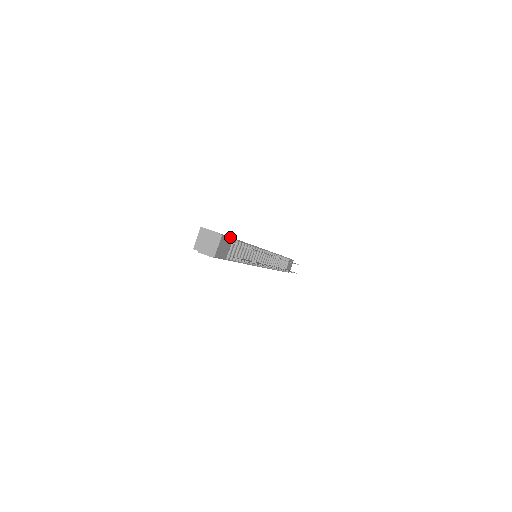
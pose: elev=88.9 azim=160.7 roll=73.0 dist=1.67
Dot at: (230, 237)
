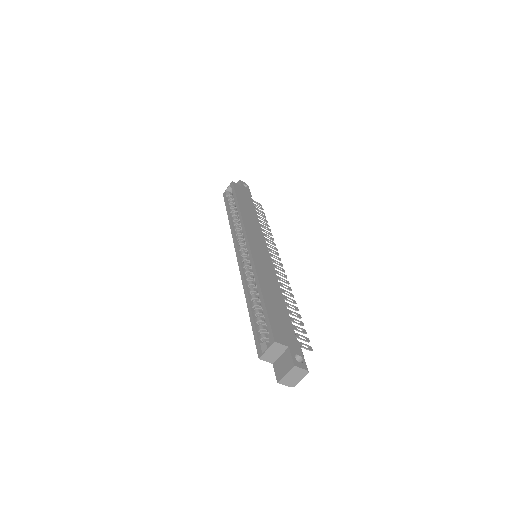
Dot at: (297, 342)
